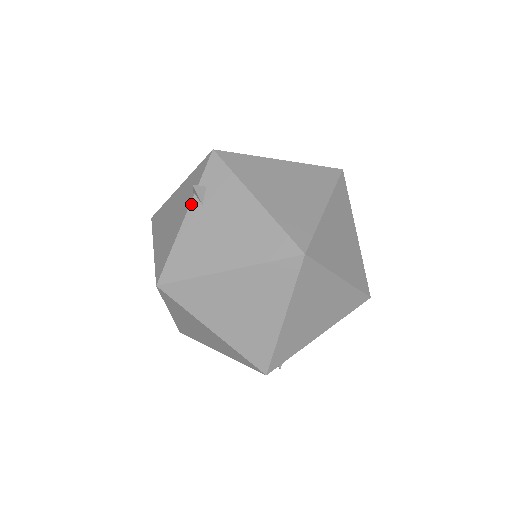
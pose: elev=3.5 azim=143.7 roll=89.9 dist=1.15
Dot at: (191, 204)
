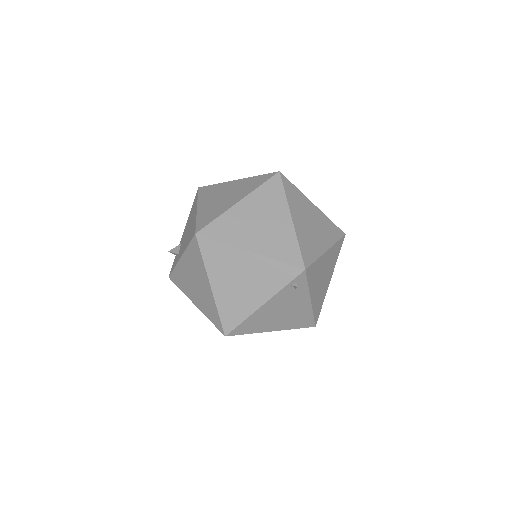
Dot at: occluded
